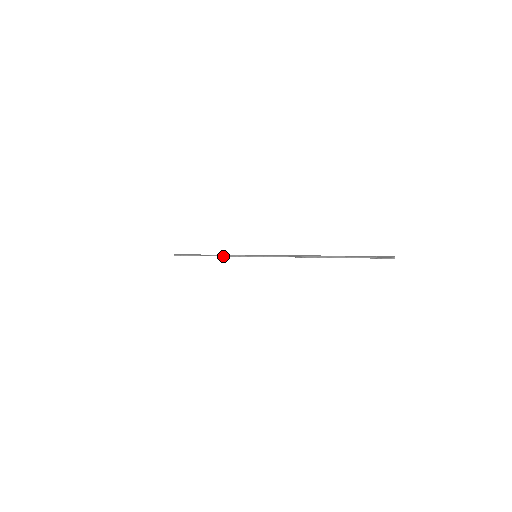
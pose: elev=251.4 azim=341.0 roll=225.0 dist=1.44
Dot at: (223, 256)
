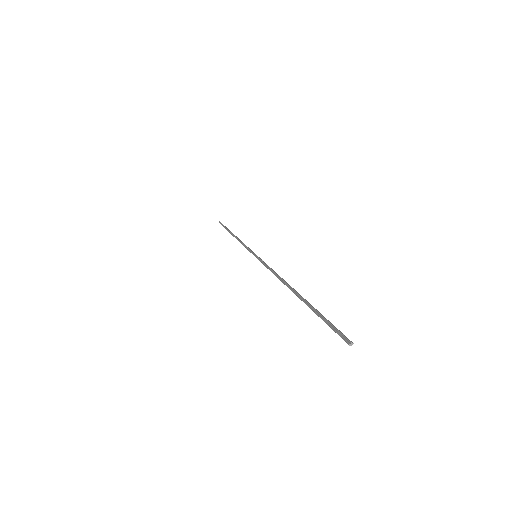
Dot at: (239, 241)
